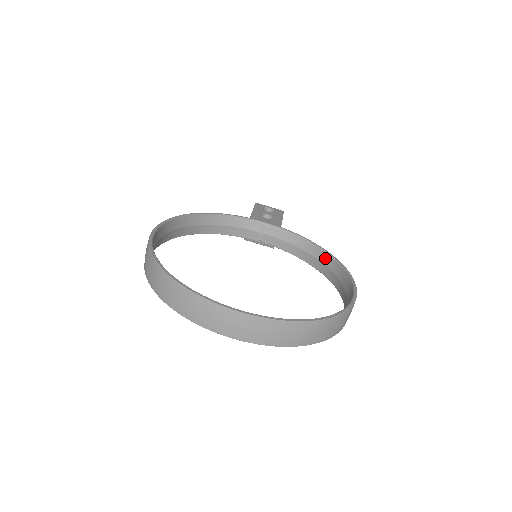
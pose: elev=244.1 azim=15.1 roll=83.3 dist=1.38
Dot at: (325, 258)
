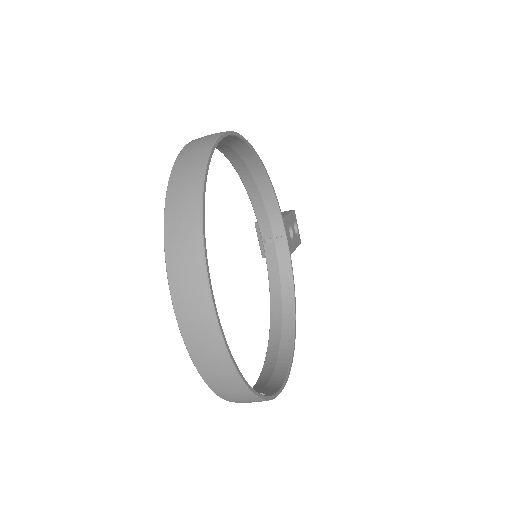
Dot at: (288, 322)
